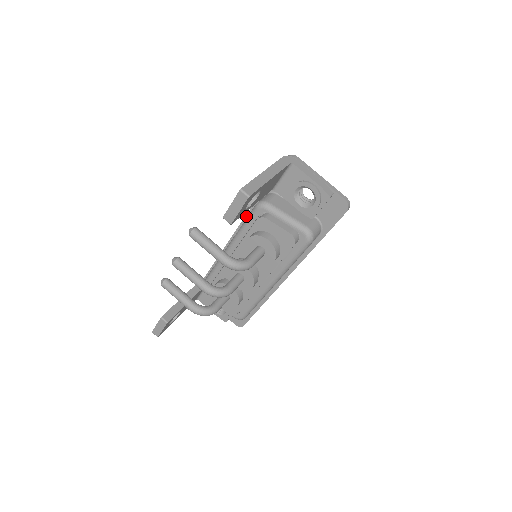
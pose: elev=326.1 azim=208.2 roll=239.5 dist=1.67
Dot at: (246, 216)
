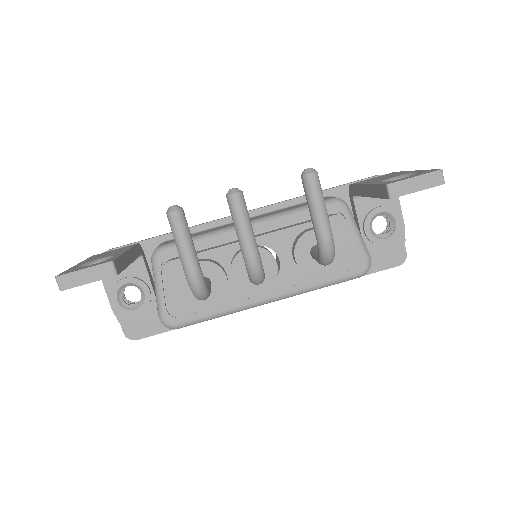
Dot at: (280, 203)
